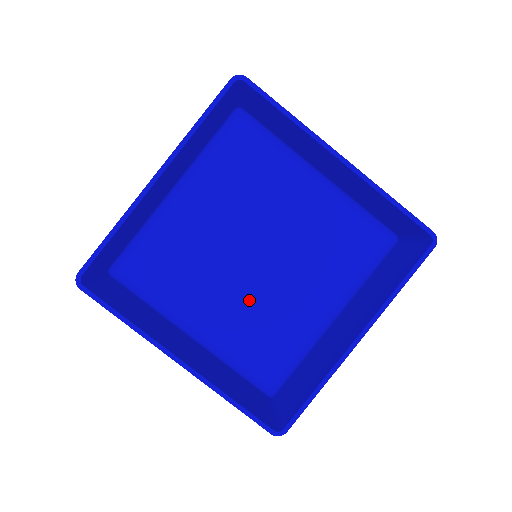
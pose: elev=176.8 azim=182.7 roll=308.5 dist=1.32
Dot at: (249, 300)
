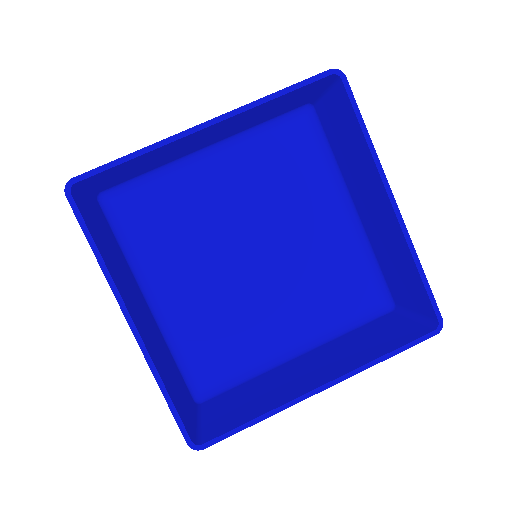
Dot at: (224, 296)
